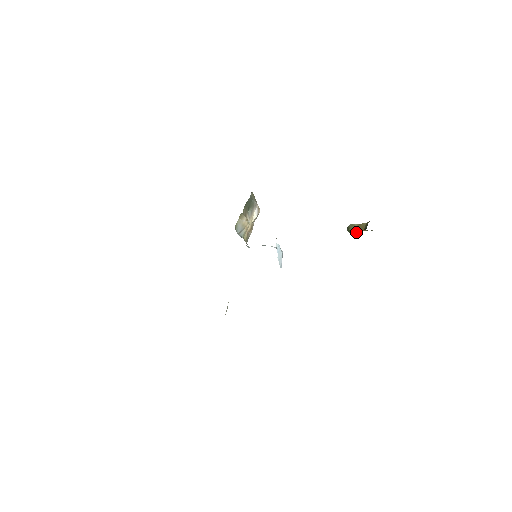
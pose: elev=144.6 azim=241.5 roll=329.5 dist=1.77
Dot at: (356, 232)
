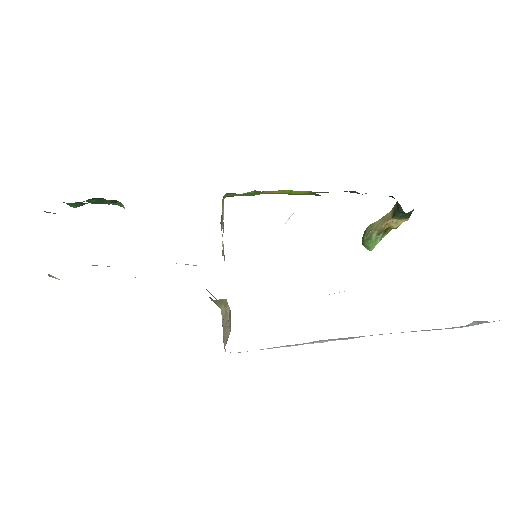
Dot at: (380, 230)
